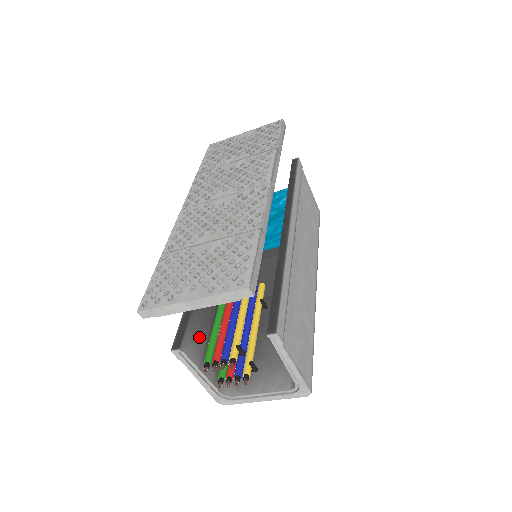
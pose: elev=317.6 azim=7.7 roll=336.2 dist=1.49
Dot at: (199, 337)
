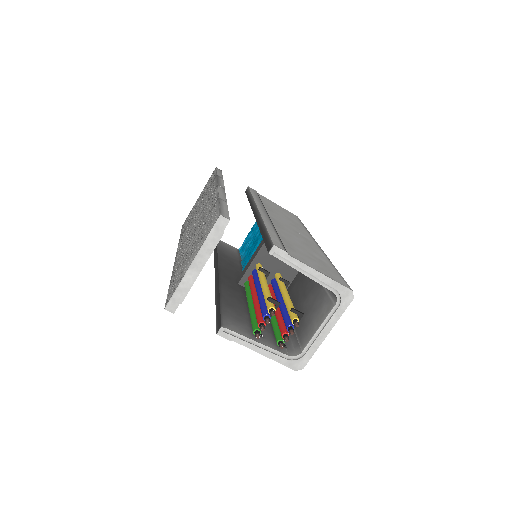
Dot at: (239, 321)
